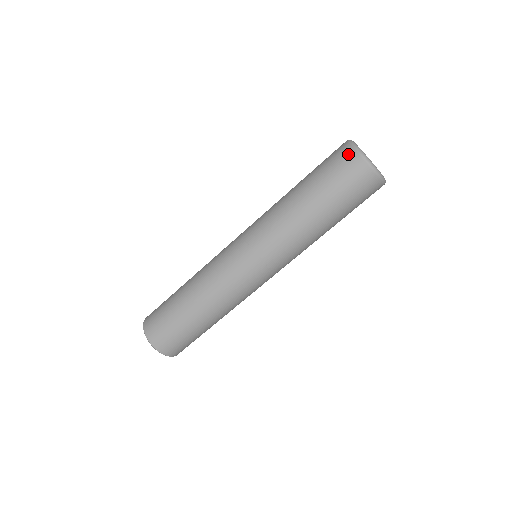
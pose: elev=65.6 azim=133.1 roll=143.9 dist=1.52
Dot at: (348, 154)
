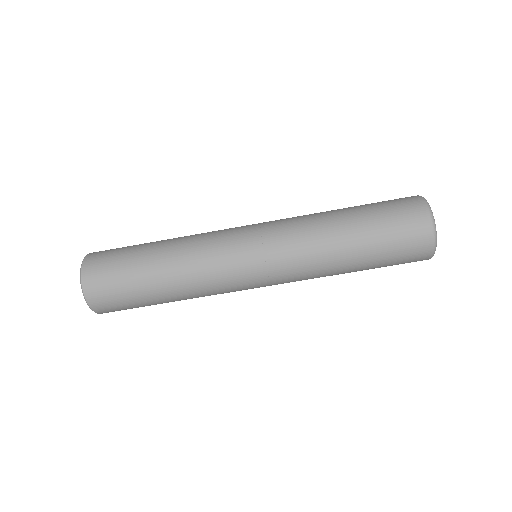
Dot at: (419, 213)
